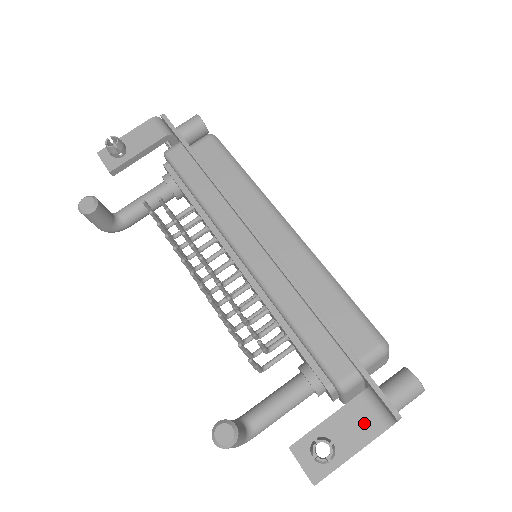
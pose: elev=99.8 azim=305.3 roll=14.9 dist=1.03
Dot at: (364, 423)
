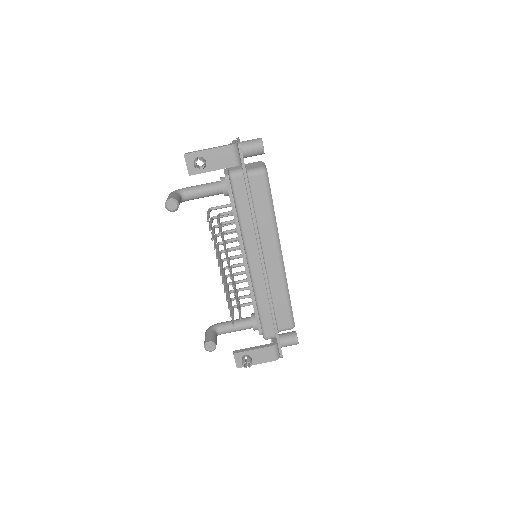
Dot at: (268, 356)
